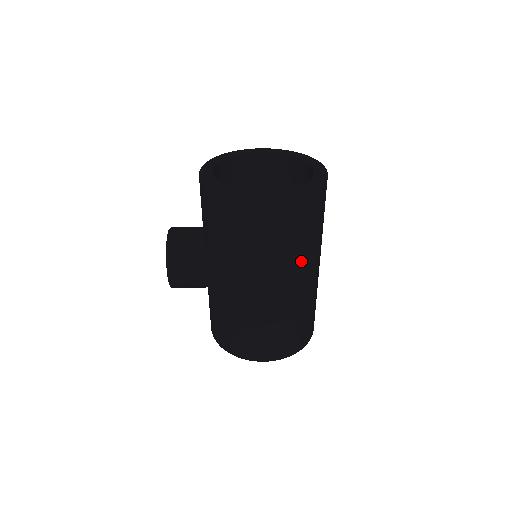
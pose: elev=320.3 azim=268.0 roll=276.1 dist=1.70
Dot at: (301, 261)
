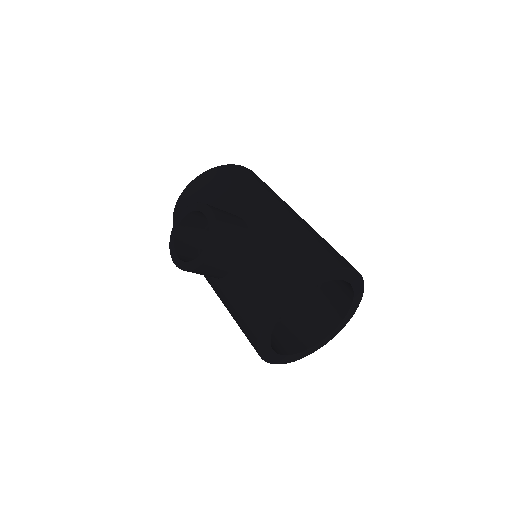
Dot at: occluded
